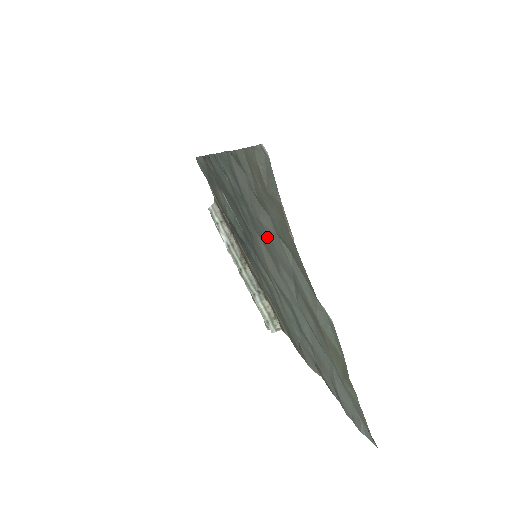
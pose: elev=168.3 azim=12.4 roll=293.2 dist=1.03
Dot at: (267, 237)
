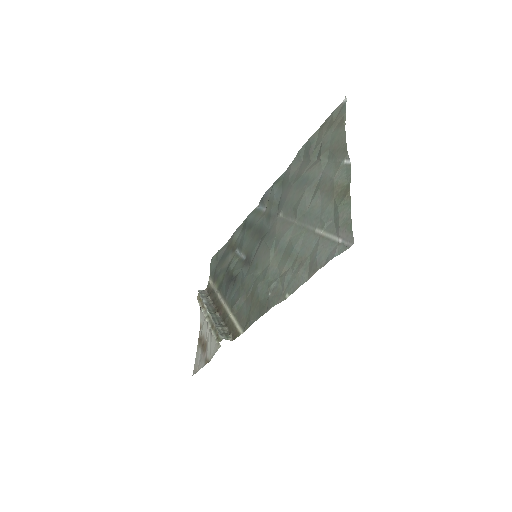
Dot at: (303, 181)
